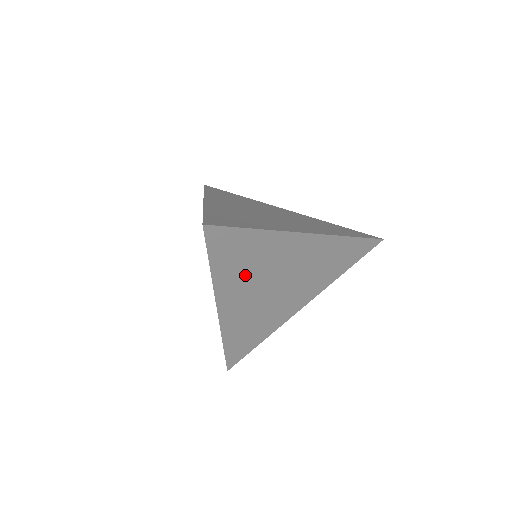
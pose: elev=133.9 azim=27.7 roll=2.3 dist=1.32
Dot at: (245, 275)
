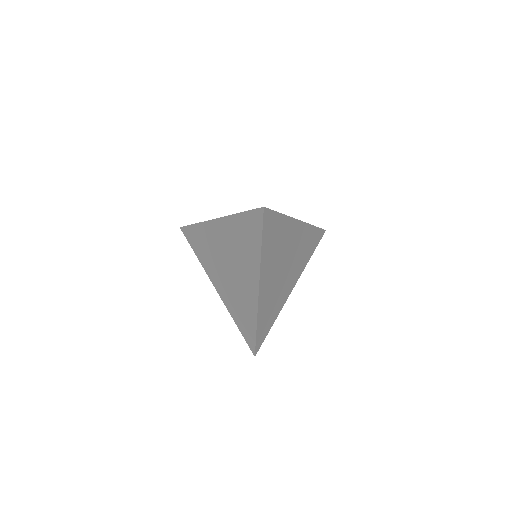
Dot at: (273, 255)
